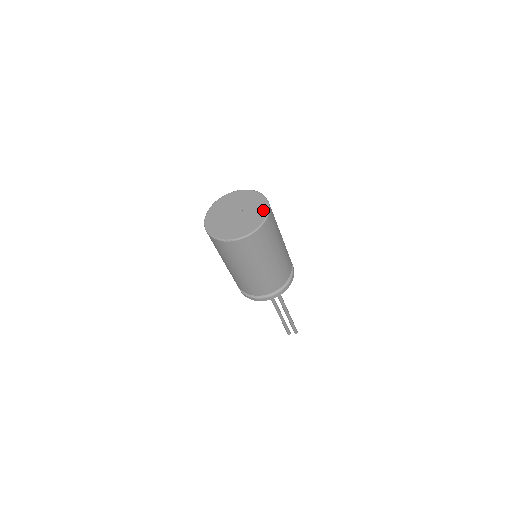
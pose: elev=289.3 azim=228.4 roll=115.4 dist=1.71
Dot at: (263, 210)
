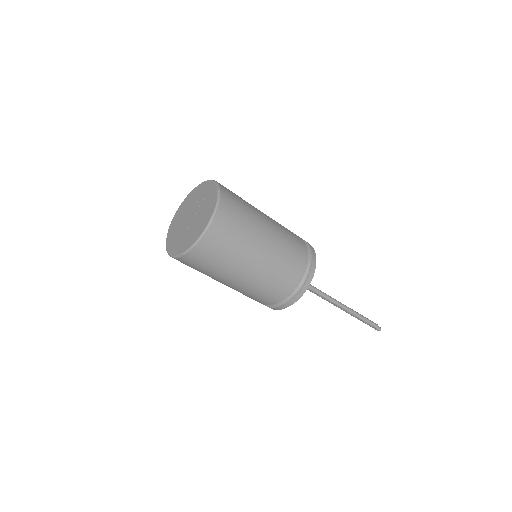
Dot at: (213, 199)
